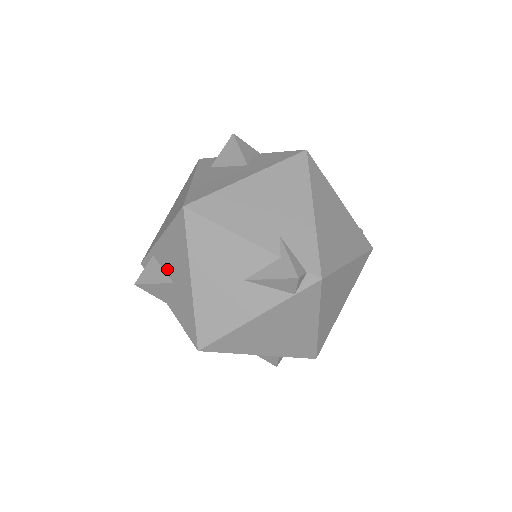
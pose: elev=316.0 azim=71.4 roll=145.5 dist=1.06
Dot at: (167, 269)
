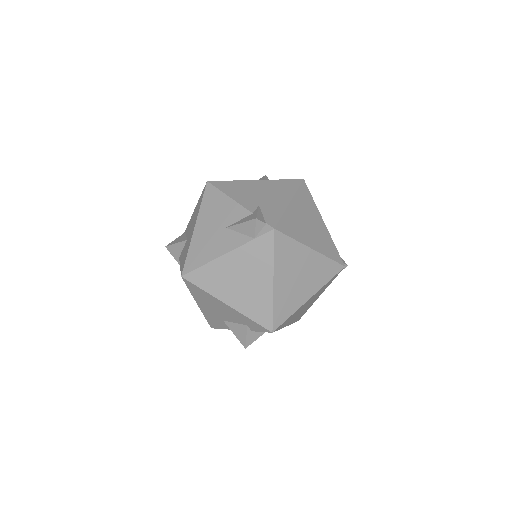
Dot at: (188, 233)
